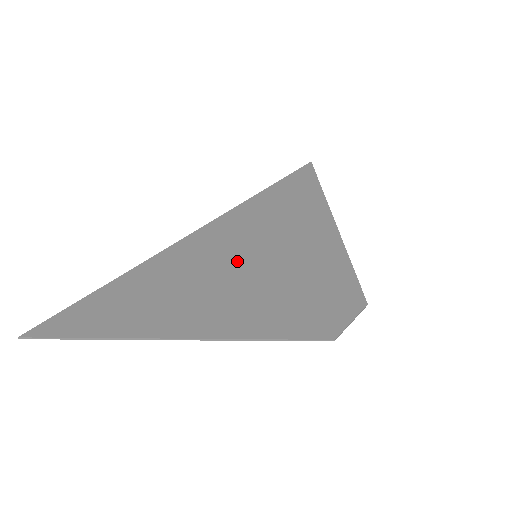
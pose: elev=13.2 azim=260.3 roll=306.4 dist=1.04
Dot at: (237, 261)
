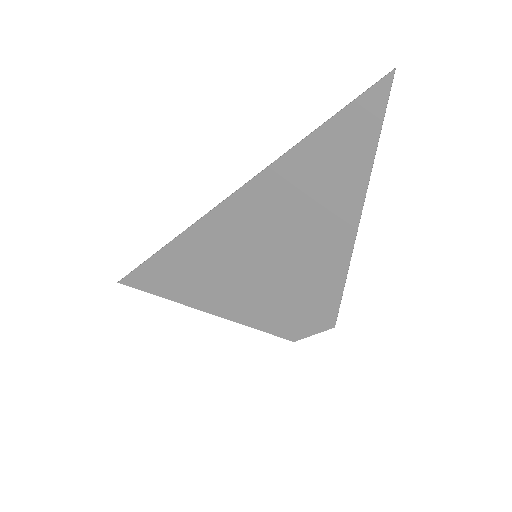
Dot at: (238, 259)
